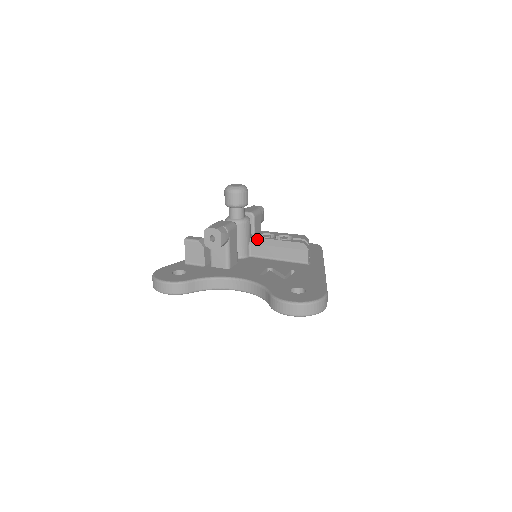
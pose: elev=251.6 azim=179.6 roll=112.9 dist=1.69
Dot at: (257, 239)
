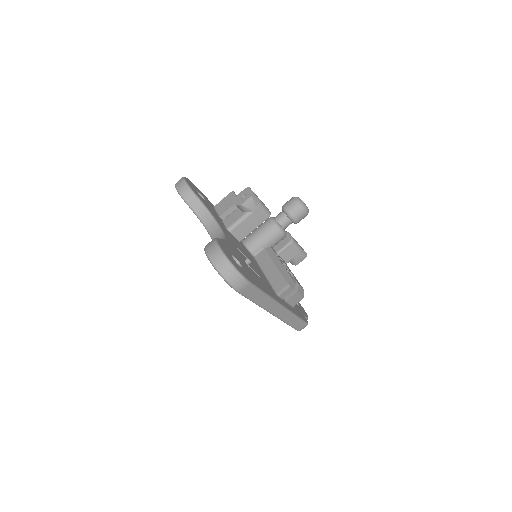
Dot at: (272, 251)
